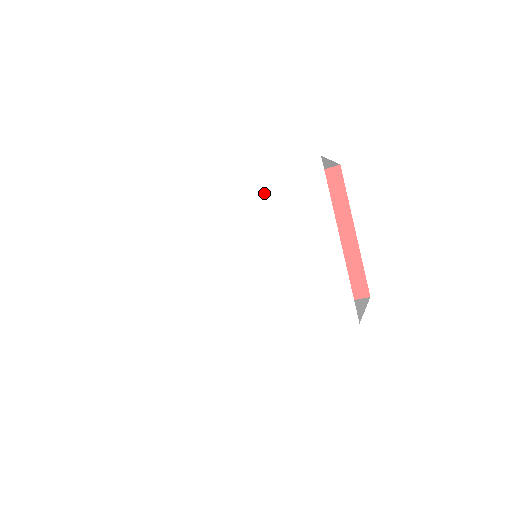
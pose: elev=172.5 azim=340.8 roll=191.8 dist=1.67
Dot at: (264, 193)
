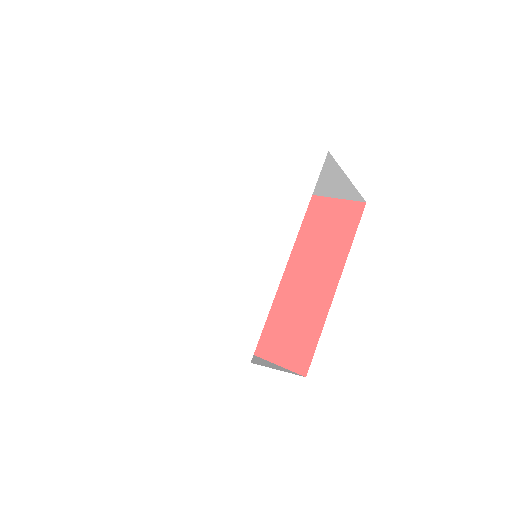
Dot at: (201, 191)
